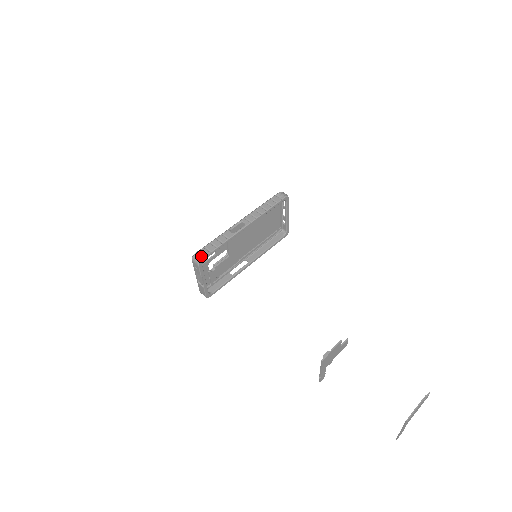
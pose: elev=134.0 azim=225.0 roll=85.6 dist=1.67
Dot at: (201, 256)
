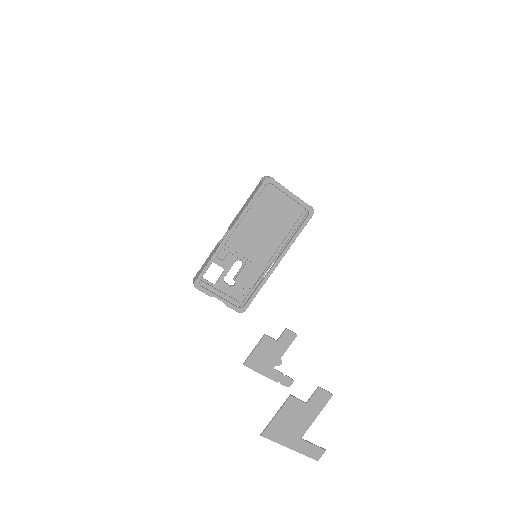
Dot at: (195, 279)
